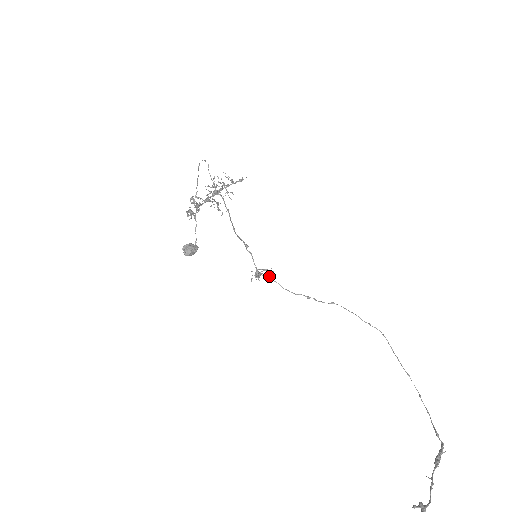
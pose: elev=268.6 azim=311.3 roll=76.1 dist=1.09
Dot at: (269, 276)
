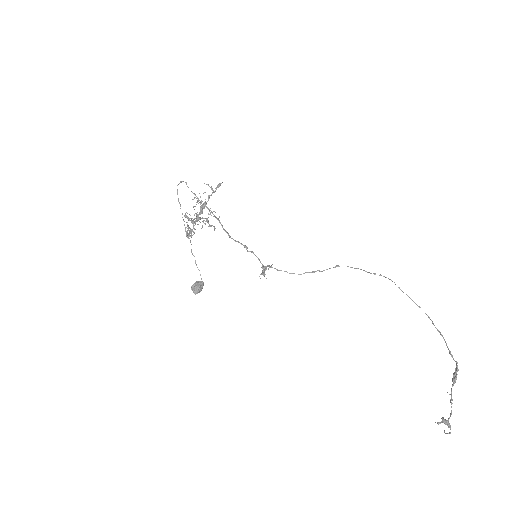
Dot at: occluded
